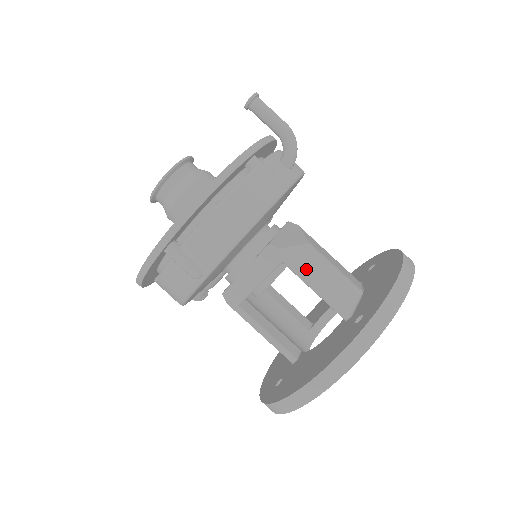
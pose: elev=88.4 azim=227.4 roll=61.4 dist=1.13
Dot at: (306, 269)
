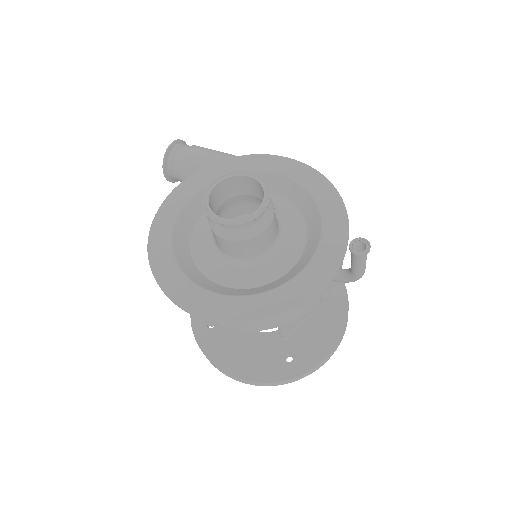
Dot at: occluded
